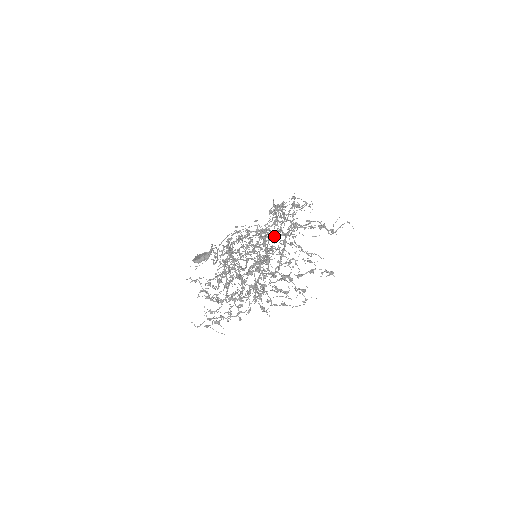
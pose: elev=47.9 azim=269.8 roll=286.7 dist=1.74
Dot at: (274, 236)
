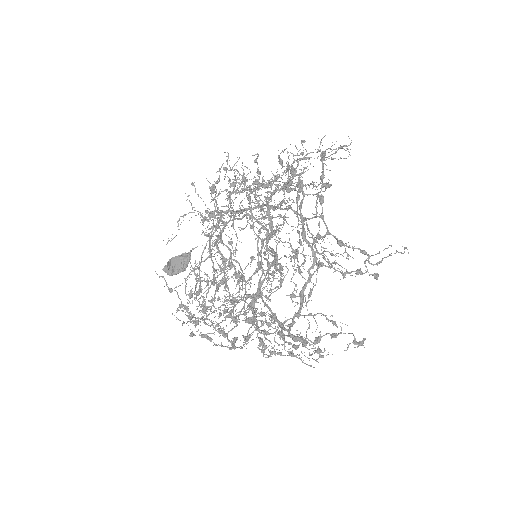
Dot at: (284, 209)
